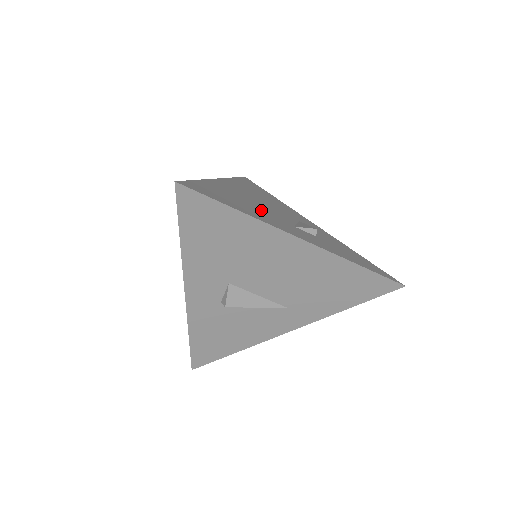
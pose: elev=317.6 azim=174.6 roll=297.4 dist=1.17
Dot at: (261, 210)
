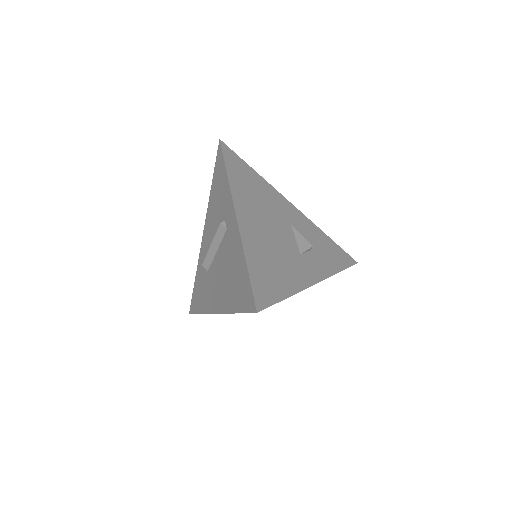
Dot at: (282, 257)
